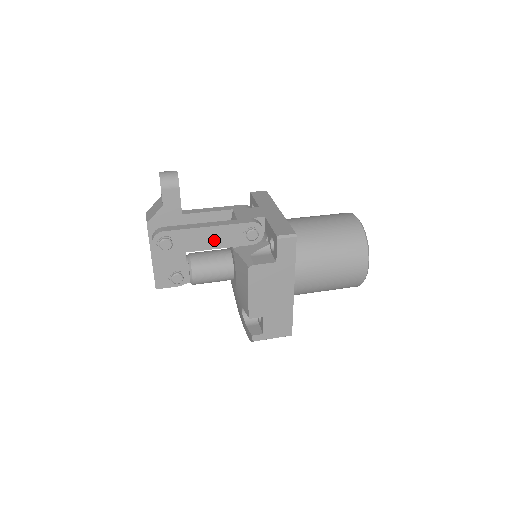
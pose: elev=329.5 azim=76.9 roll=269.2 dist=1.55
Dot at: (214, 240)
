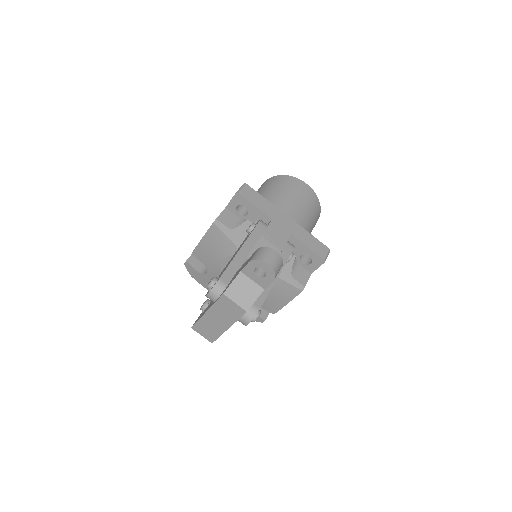
Dot at: occluded
